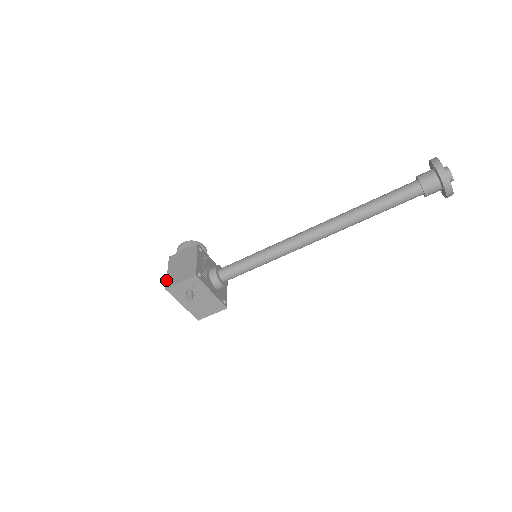
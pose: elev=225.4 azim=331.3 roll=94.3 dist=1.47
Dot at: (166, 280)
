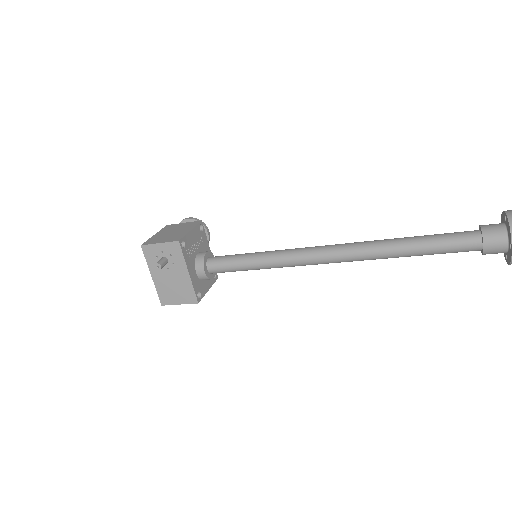
Dot at: (148, 239)
